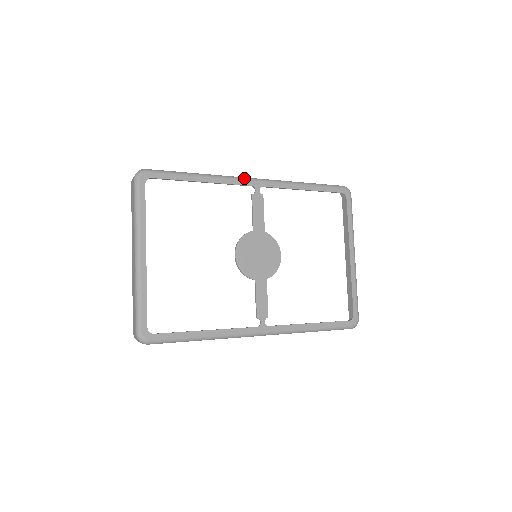
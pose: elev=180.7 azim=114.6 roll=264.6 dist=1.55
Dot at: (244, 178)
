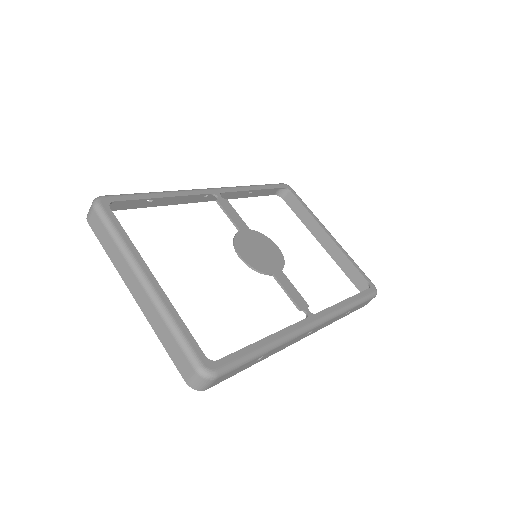
Dot at: (201, 189)
